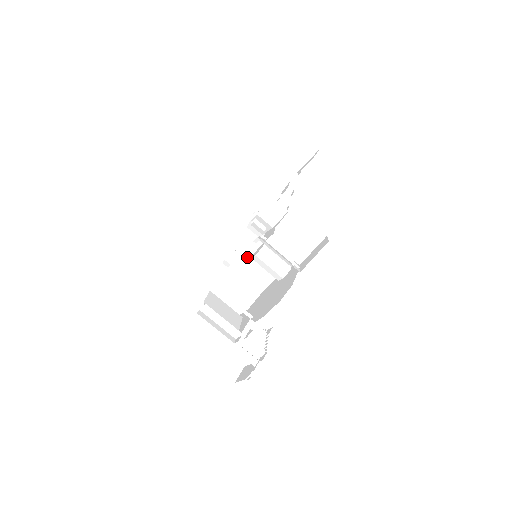
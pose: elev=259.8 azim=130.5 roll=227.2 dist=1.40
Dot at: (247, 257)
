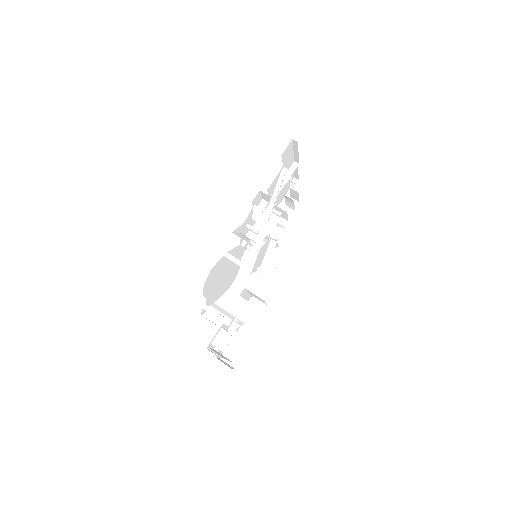
Dot at: occluded
